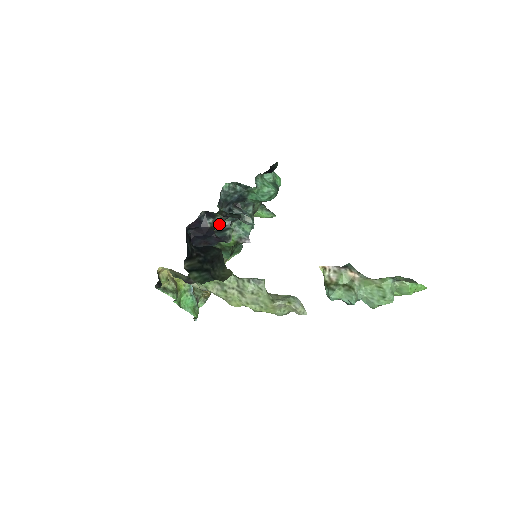
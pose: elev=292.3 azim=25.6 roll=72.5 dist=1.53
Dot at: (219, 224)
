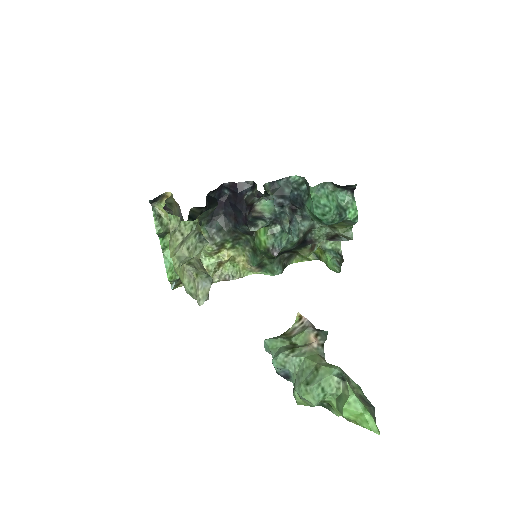
Dot at: (262, 212)
